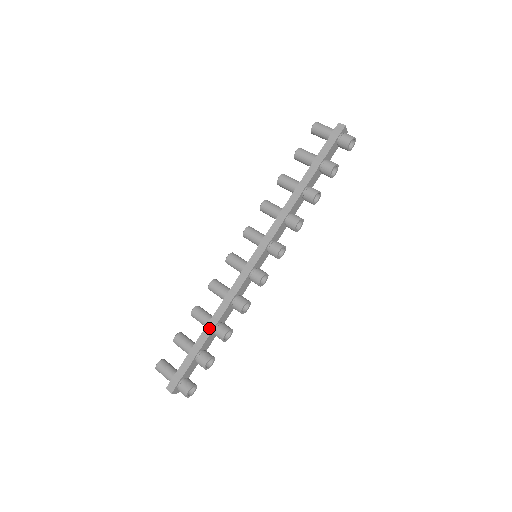
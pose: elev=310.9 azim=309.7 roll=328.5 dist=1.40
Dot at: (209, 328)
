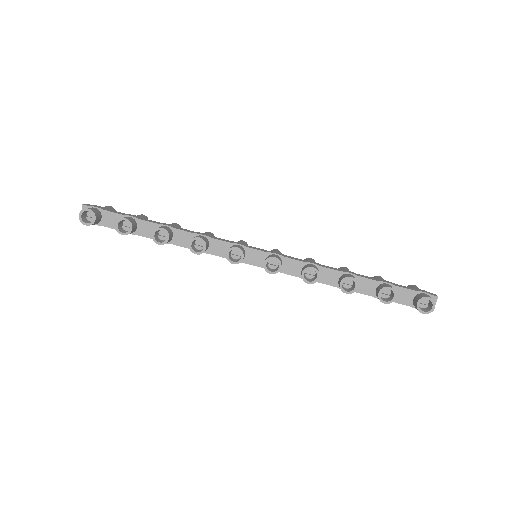
Dot at: (164, 224)
